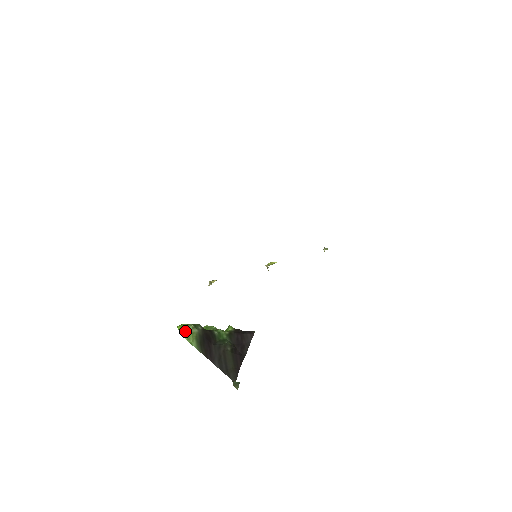
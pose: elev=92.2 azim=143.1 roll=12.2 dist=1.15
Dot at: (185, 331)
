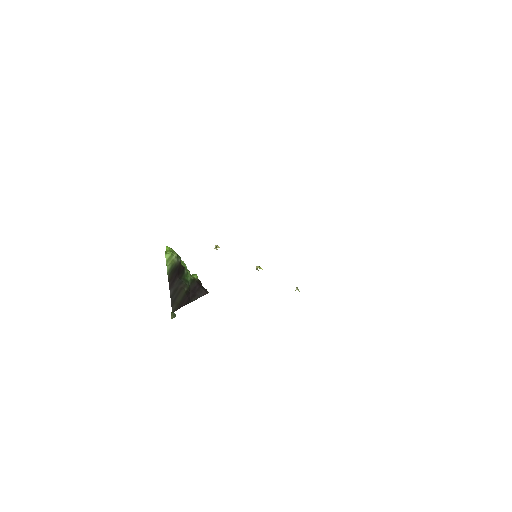
Dot at: (170, 254)
